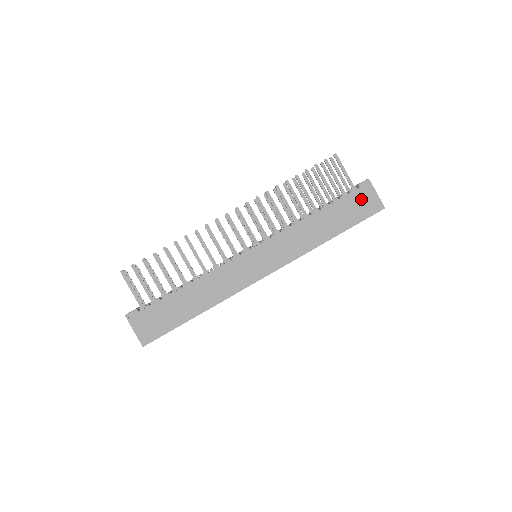
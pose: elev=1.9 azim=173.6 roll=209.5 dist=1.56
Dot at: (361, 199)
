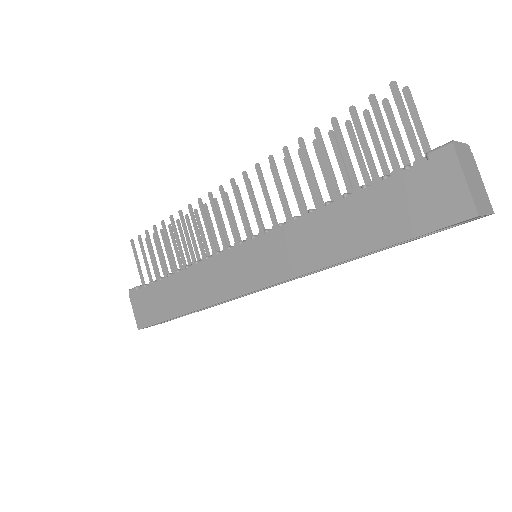
Dot at: (423, 187)
